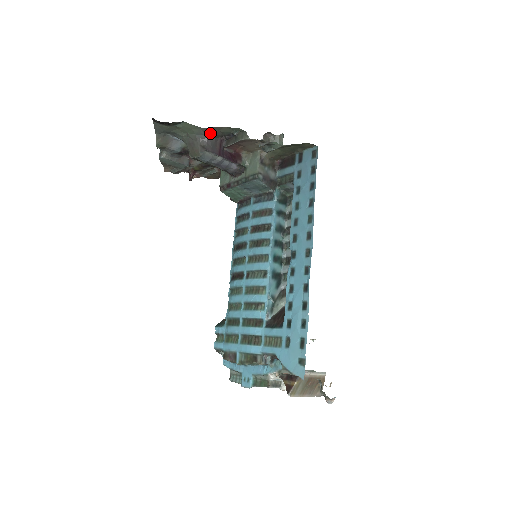
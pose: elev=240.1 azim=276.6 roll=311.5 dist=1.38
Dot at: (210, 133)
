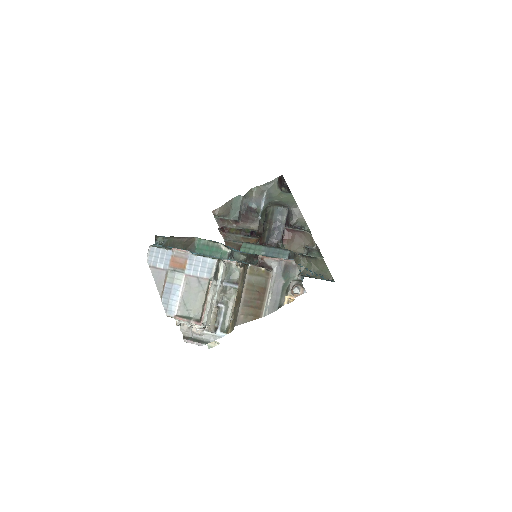
Dot at: (294, 213)
